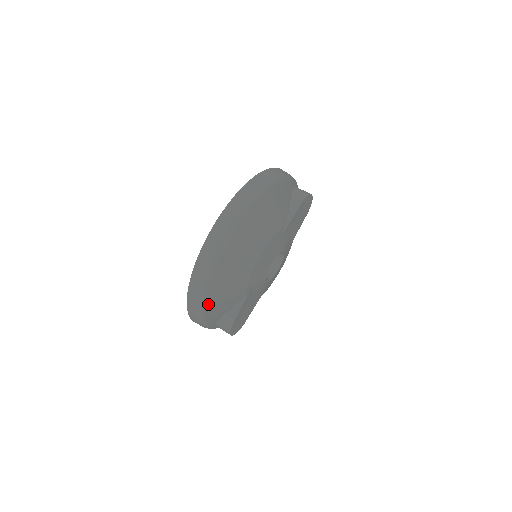
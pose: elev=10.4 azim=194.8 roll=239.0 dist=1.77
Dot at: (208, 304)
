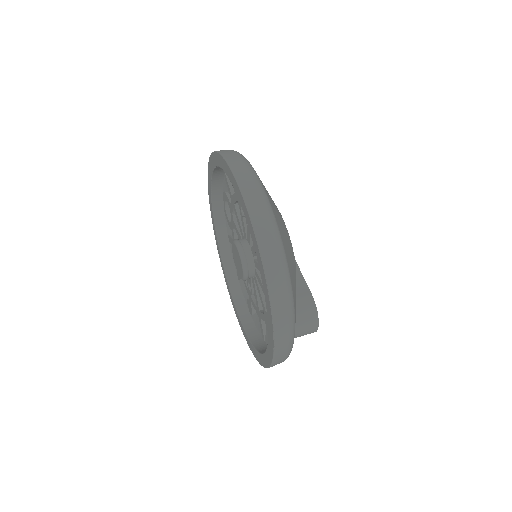
Dot at: (287, 262)
